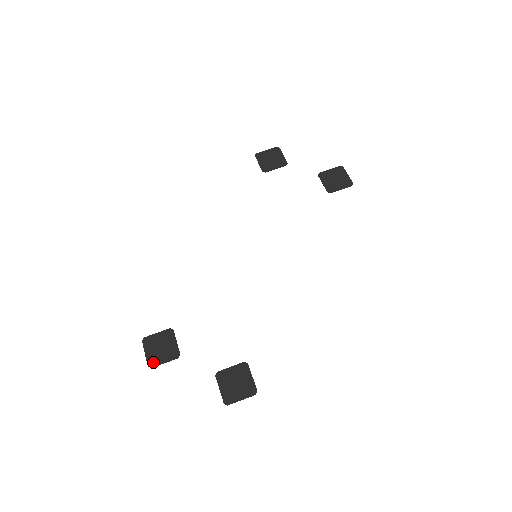
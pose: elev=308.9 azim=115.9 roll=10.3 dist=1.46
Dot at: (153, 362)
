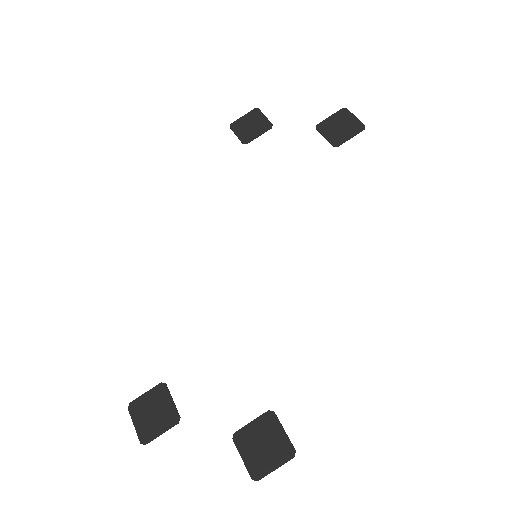
Dot at: (146, 436)
